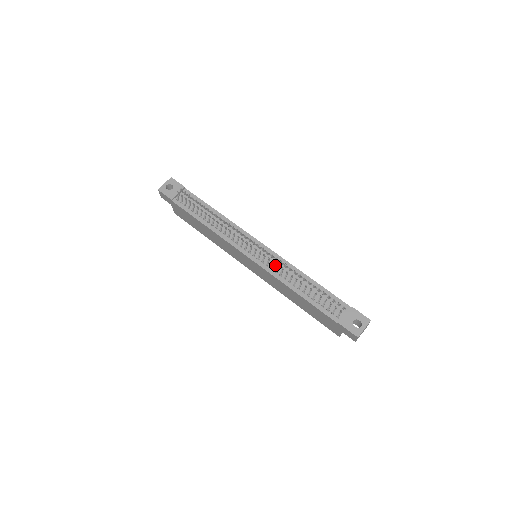
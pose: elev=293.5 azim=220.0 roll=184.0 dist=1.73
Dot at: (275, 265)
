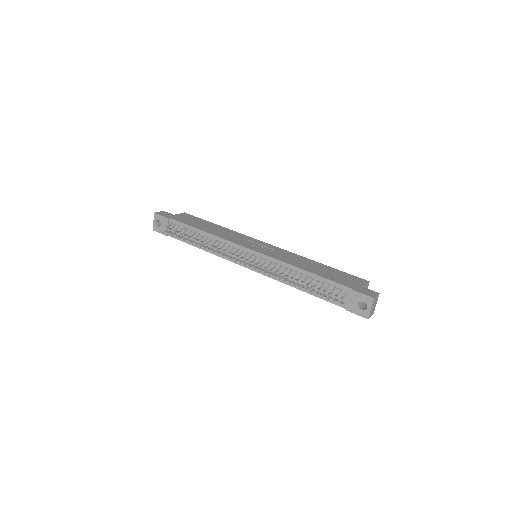
Dot at: occluded
